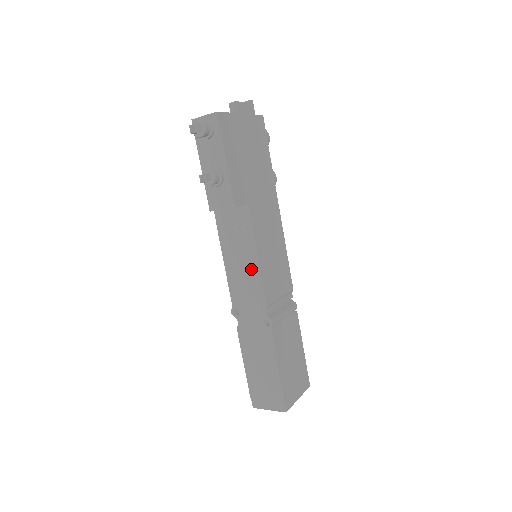
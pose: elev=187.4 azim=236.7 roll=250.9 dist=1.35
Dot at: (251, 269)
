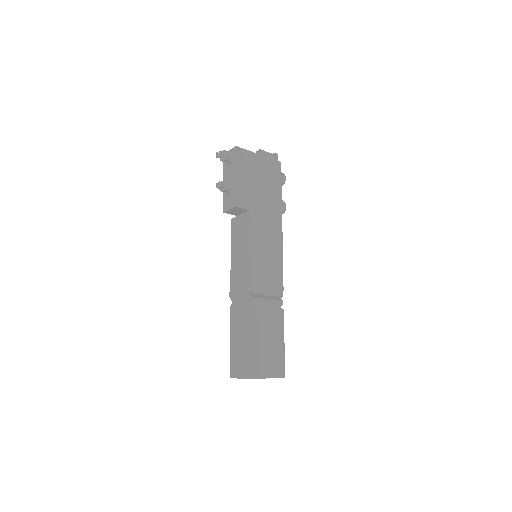
Dot at: (245, 258)
